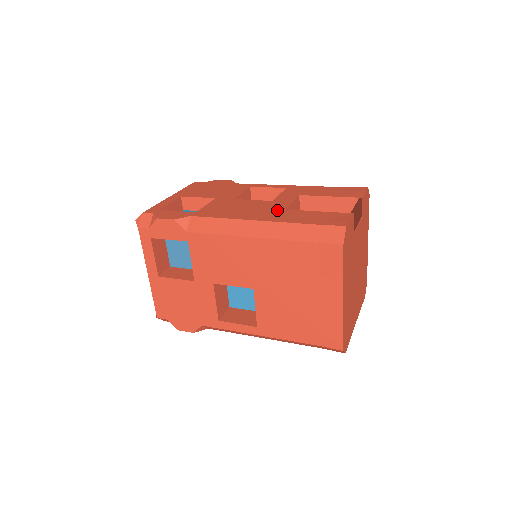
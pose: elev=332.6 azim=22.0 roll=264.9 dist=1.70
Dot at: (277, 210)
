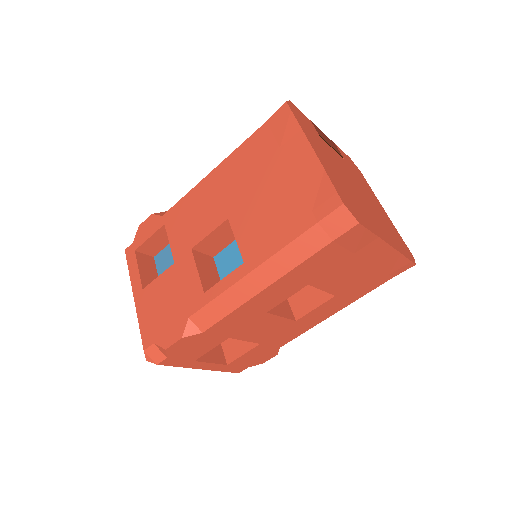
Dot at: occluded
